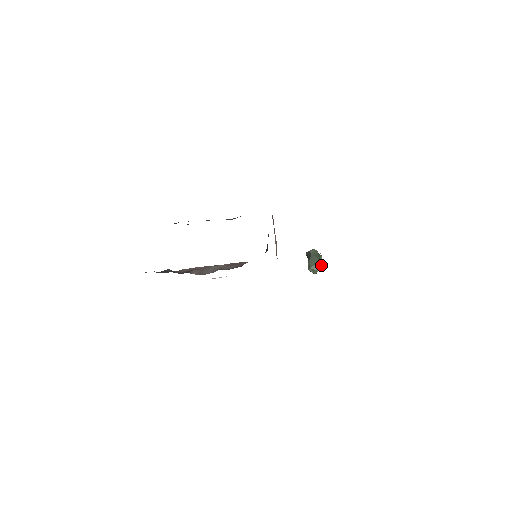
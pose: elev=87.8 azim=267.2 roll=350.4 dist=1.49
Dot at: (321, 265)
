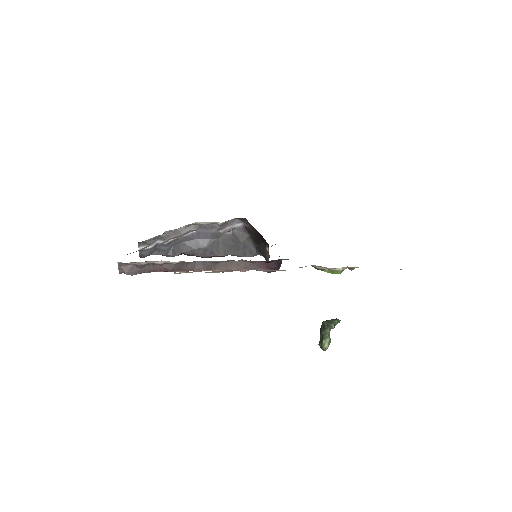
Dot at: (338, 319)
